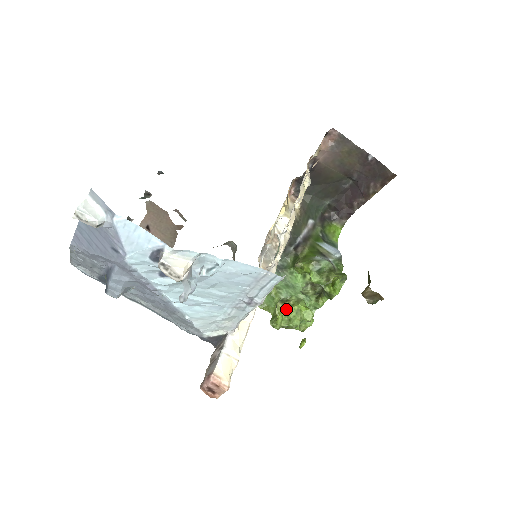
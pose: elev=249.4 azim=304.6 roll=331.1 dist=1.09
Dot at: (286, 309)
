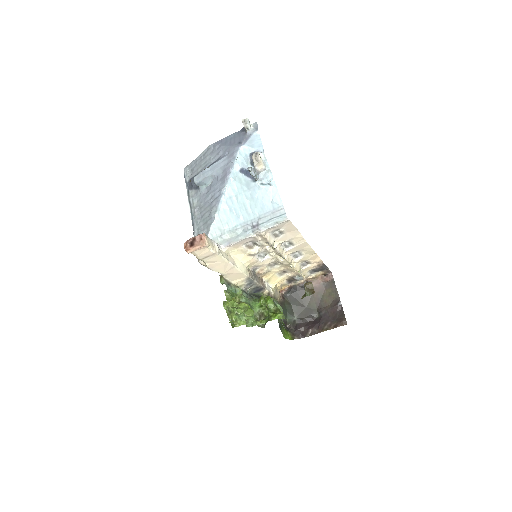
Dot at: (239, 303)
